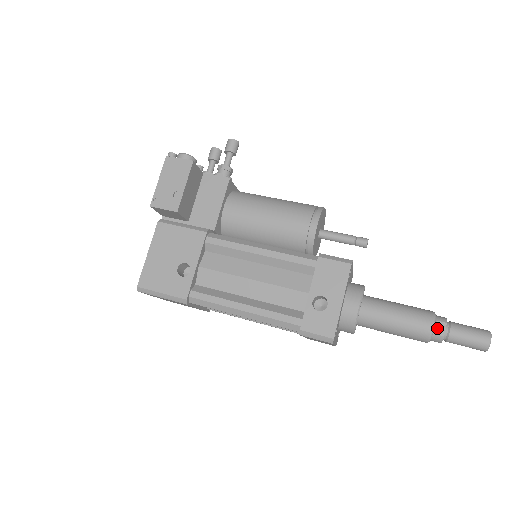
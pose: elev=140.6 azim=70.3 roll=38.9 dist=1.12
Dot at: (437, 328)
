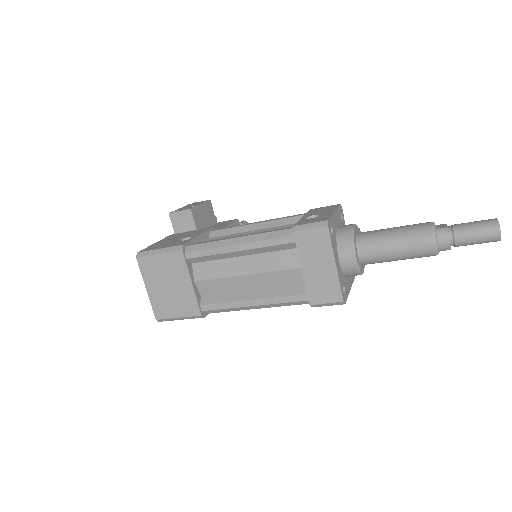
Dot at: (438, 226)
